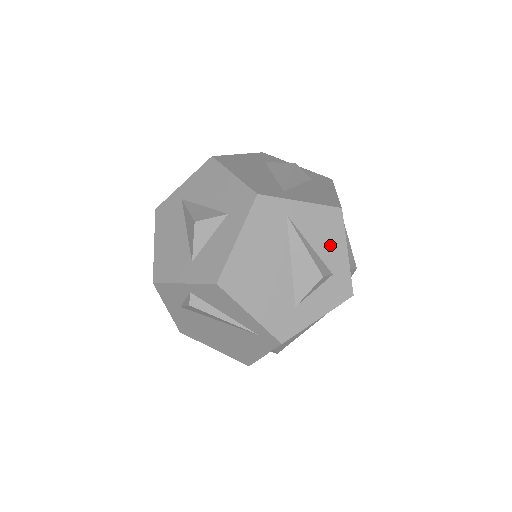
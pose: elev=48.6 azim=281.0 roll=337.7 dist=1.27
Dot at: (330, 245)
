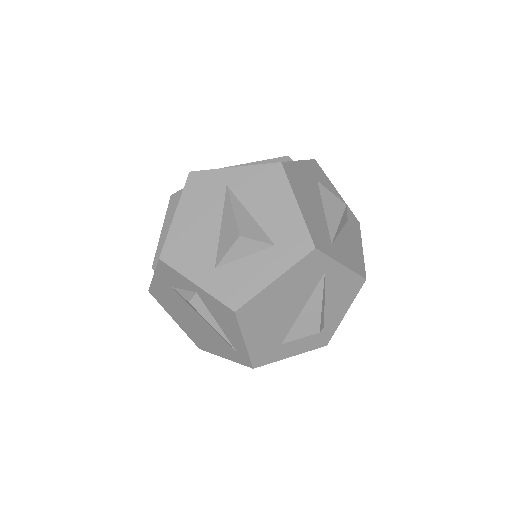
Dot at: (338, 305)
